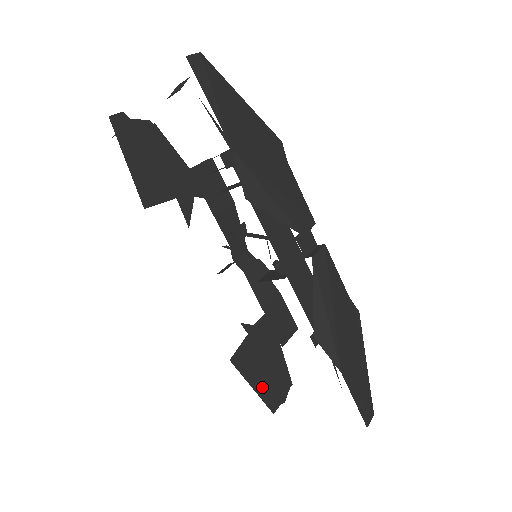
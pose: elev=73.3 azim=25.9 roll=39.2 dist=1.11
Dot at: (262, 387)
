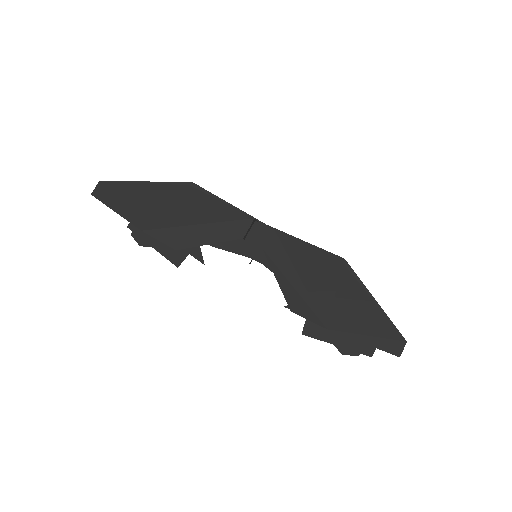
Dot at: (336, 344)
